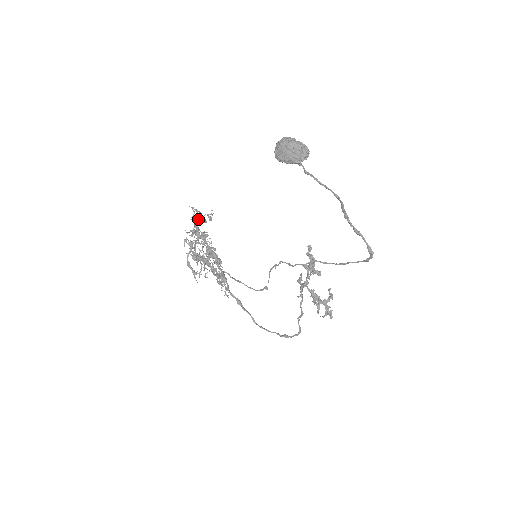
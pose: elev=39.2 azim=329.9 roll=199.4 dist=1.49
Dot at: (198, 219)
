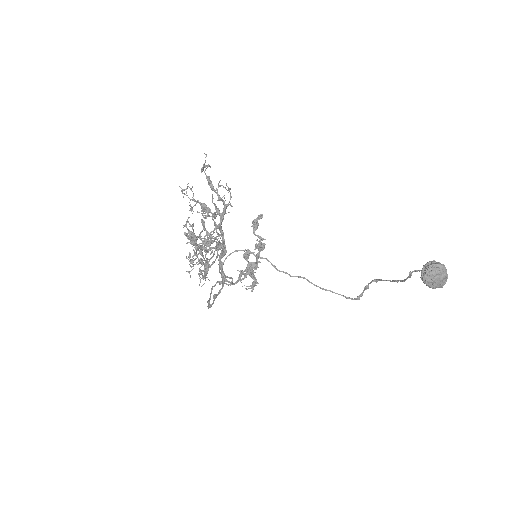
Dot at: occluded
